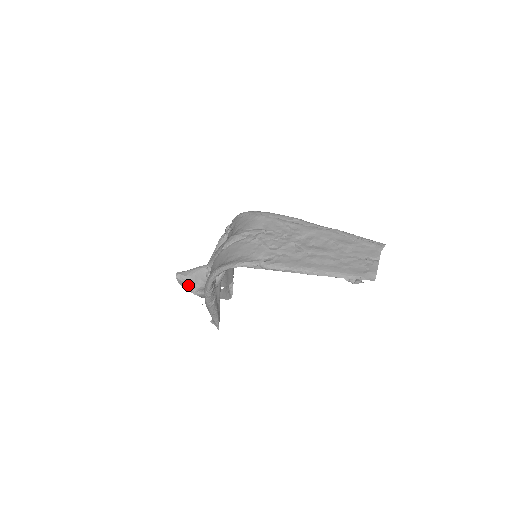
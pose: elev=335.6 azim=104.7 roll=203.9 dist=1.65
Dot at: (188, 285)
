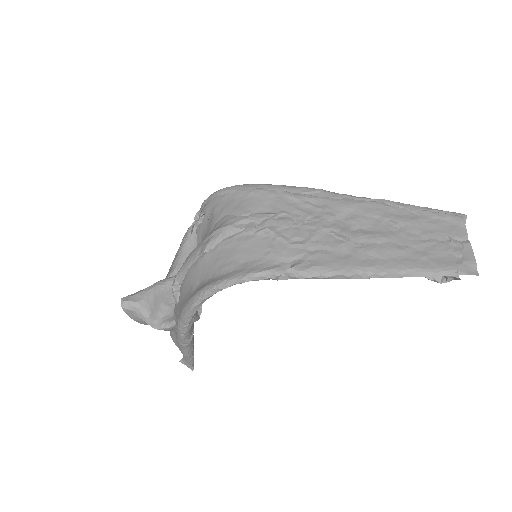
Dot at: (144, 316)
